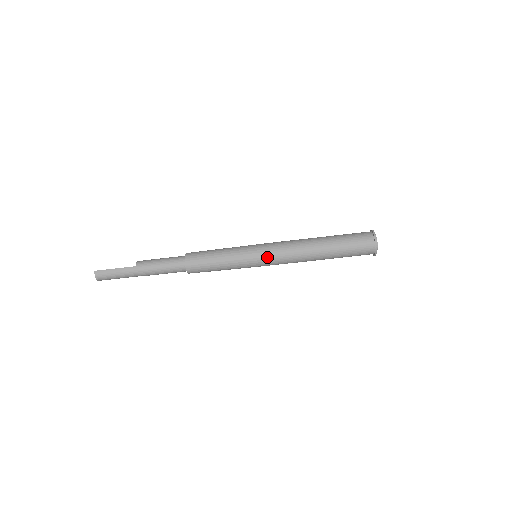
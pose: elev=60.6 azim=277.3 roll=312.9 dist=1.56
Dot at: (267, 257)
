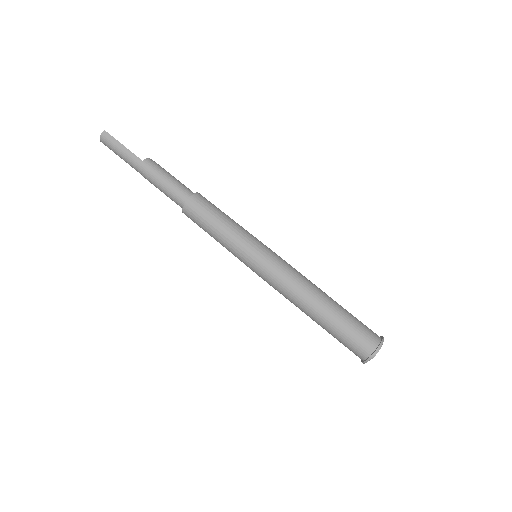
Dot at: (263, 268)
